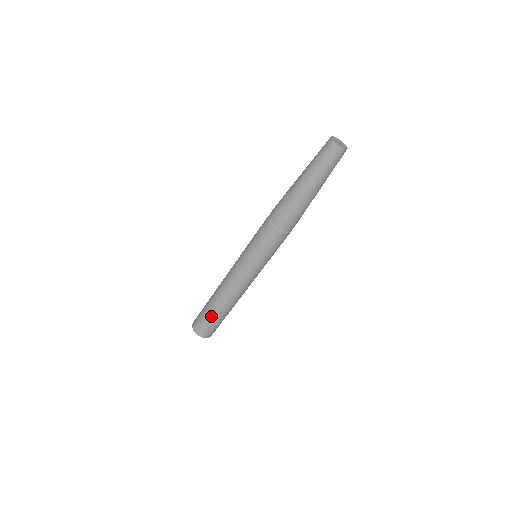
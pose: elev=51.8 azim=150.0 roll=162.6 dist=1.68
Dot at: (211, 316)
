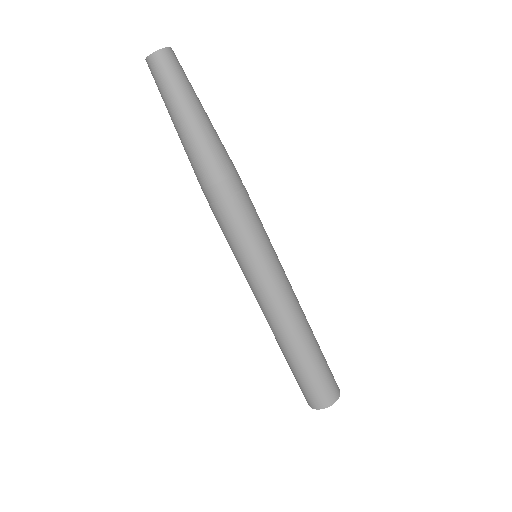
Dot at: (316, 365)
